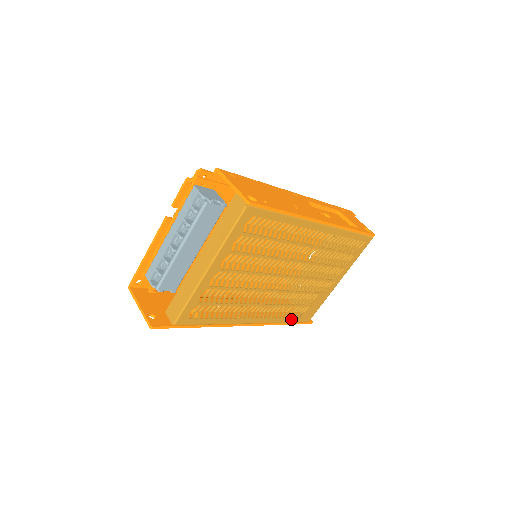
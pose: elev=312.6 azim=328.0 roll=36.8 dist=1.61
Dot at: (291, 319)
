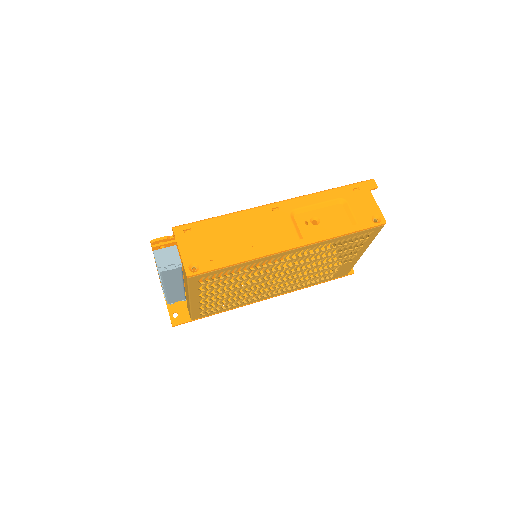
Dot at: (321, 281)
